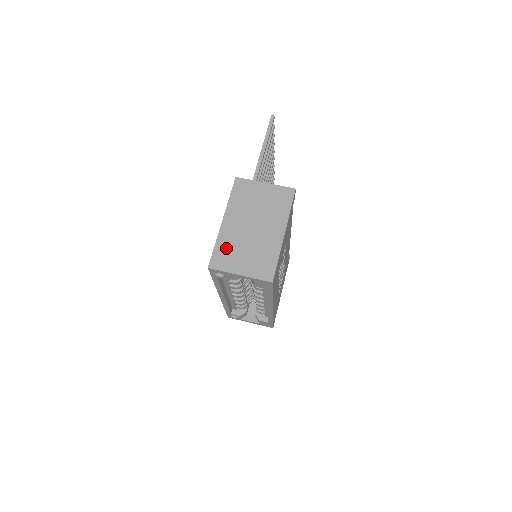
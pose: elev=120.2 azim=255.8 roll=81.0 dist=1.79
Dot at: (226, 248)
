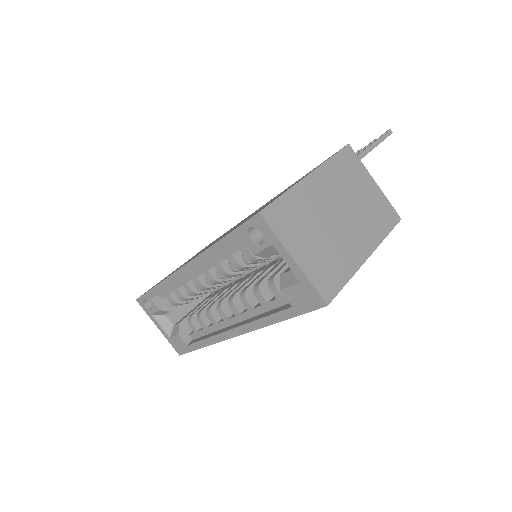
Dot at: (296, 210)
